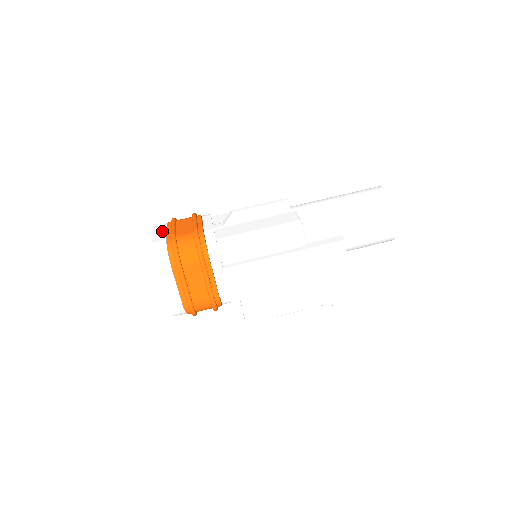
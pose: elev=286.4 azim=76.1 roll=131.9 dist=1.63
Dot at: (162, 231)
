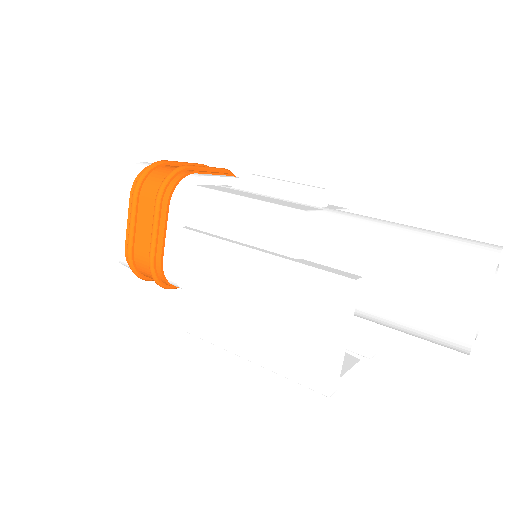
Dot at: occluded
